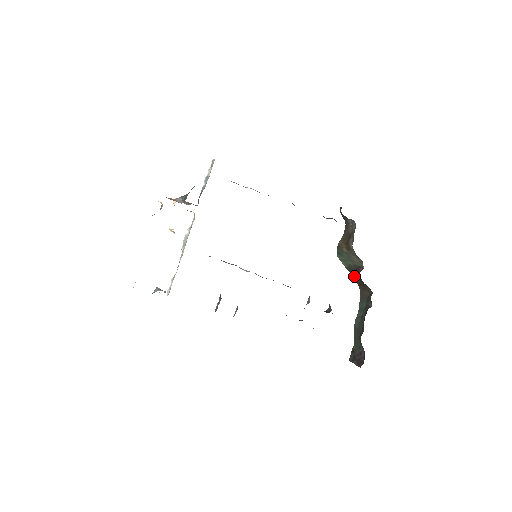
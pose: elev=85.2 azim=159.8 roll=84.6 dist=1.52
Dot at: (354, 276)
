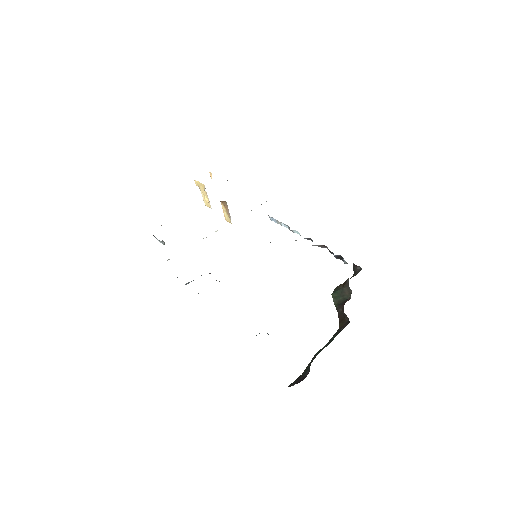
Dot at: (339, 312)
